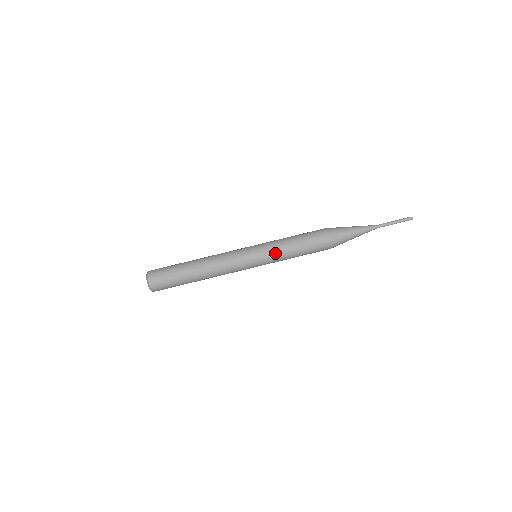
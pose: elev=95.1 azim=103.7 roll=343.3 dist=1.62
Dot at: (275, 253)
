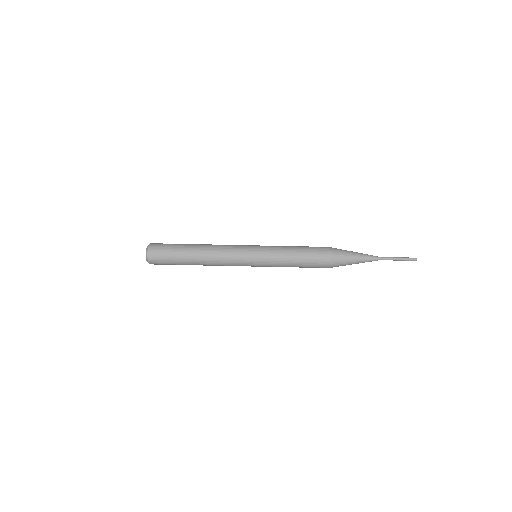
Dot at: (275, 248)
